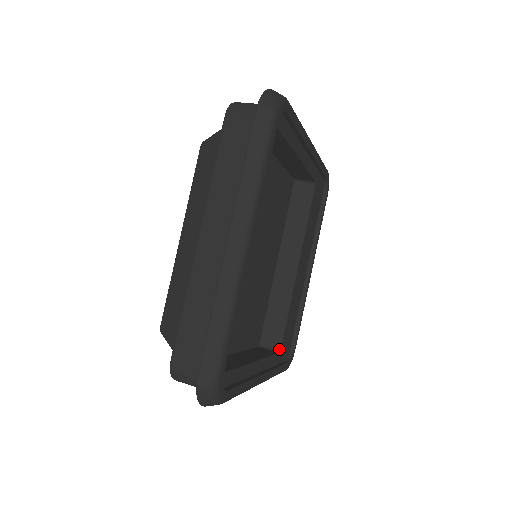
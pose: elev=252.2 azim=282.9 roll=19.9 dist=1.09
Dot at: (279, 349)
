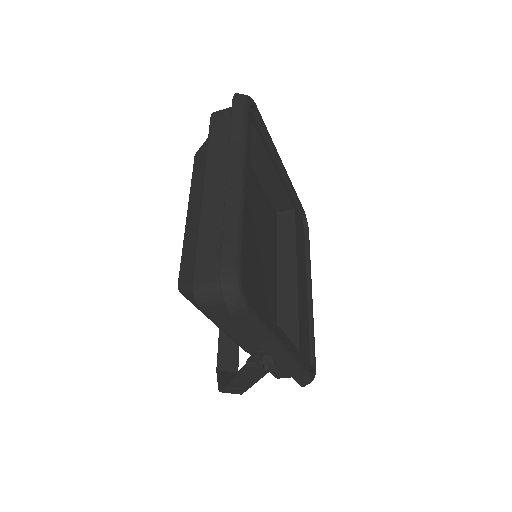
Dot at: (298, 348)
